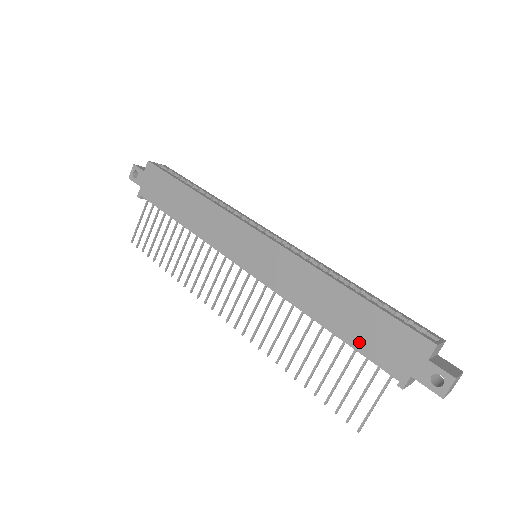
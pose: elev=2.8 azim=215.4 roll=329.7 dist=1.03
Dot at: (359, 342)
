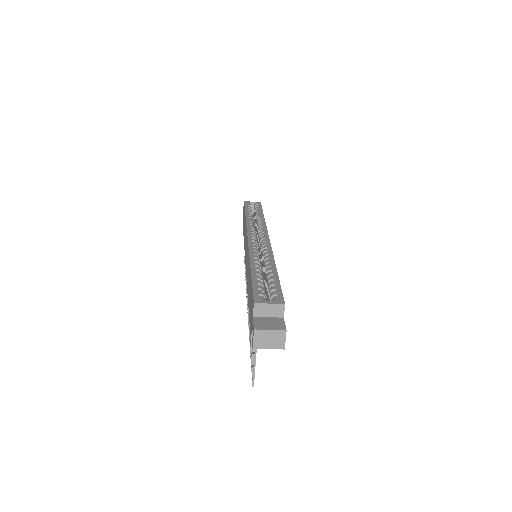
Dot at: (249, 310)
